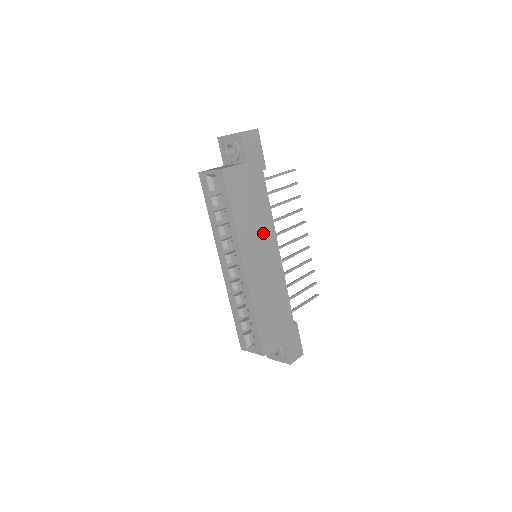
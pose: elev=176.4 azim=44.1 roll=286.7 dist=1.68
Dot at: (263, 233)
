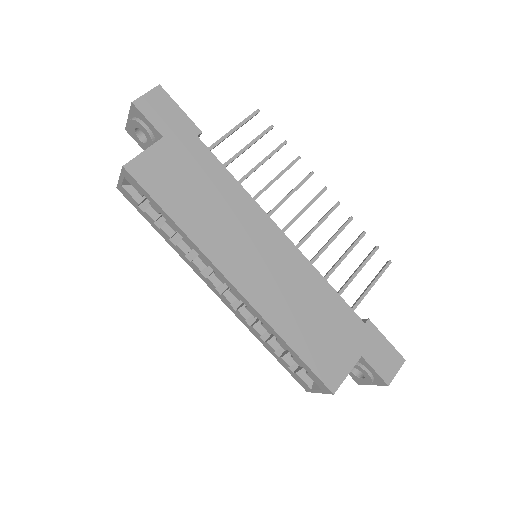
Dot at: (241, 221)
